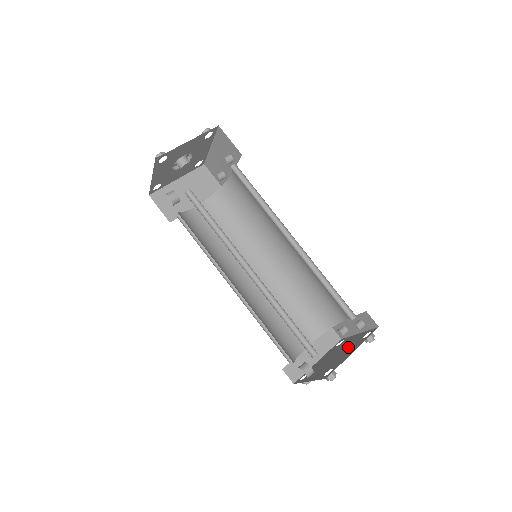
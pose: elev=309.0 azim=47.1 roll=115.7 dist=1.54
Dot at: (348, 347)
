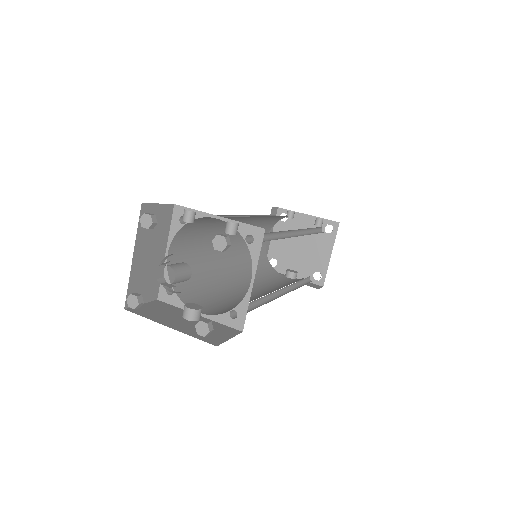
Dot at: (313, 239)
